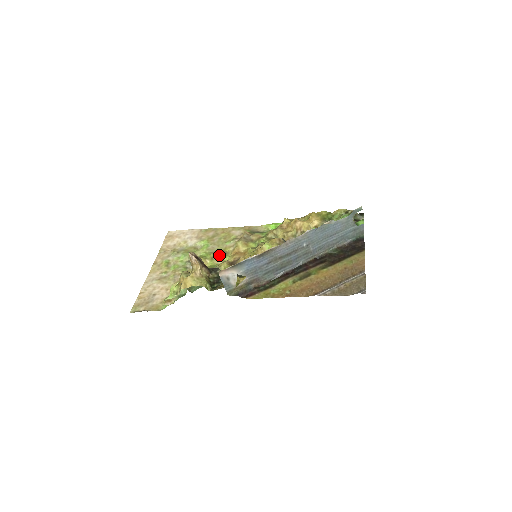
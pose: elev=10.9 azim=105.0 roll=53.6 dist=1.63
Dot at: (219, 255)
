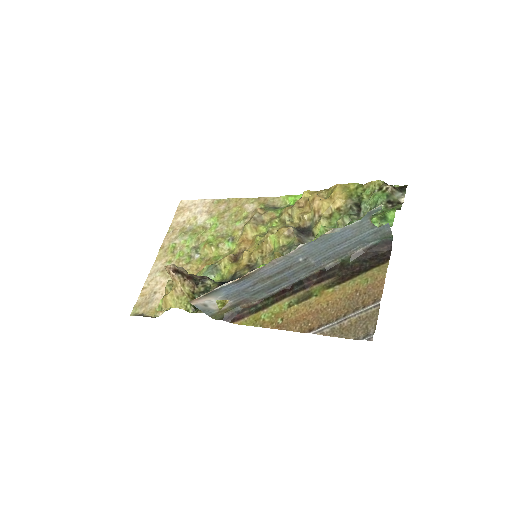
Dot at: (225, 241)
